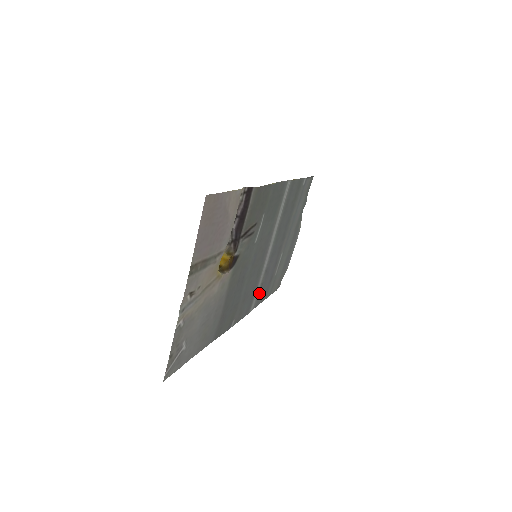
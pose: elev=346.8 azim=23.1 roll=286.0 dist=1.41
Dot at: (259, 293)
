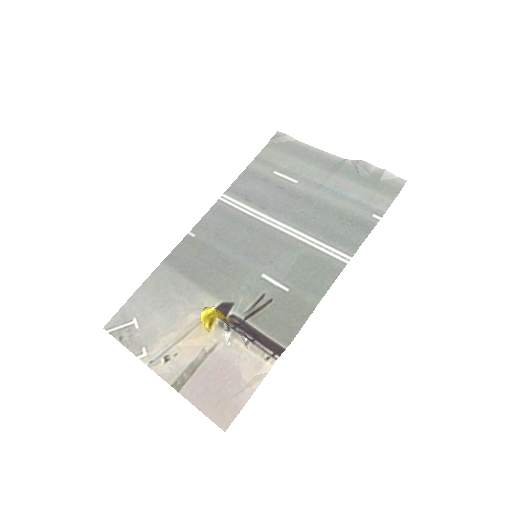
Dot at: (241, 196)
